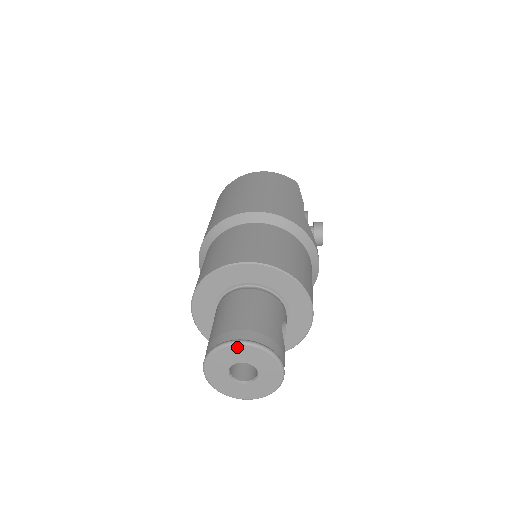
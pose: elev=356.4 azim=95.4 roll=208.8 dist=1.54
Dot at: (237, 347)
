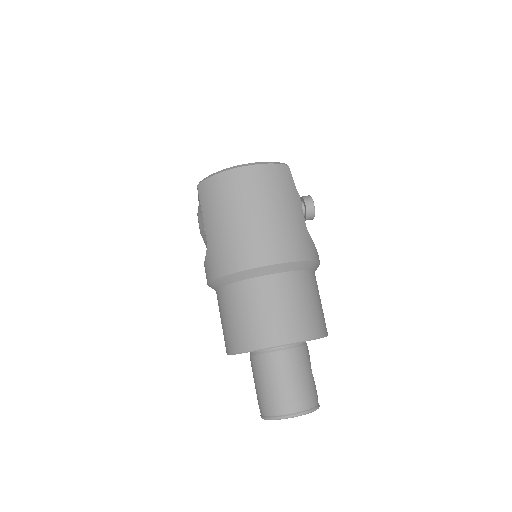
Dot at: (292, 417)
